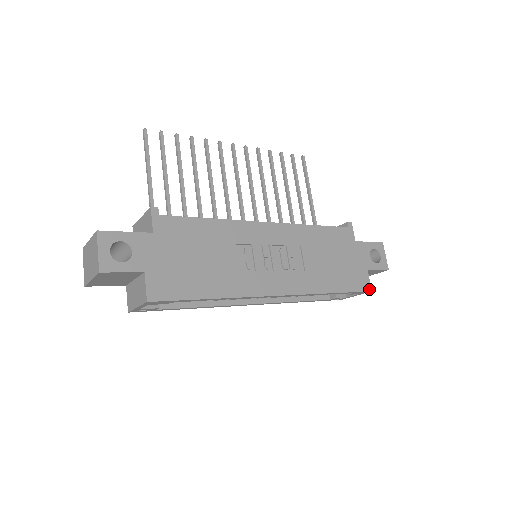
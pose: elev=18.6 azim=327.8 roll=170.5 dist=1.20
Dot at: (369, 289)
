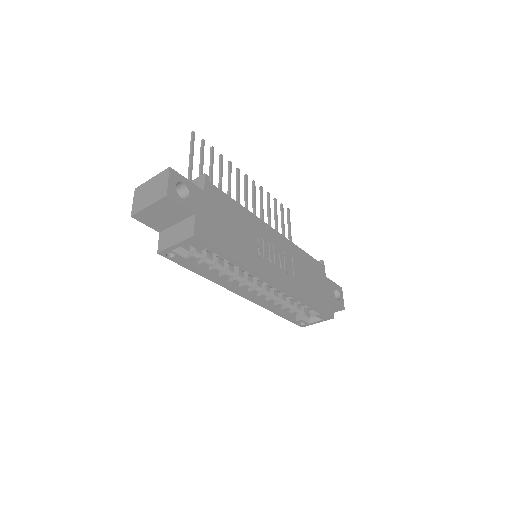
Dot at: (332, 315)
